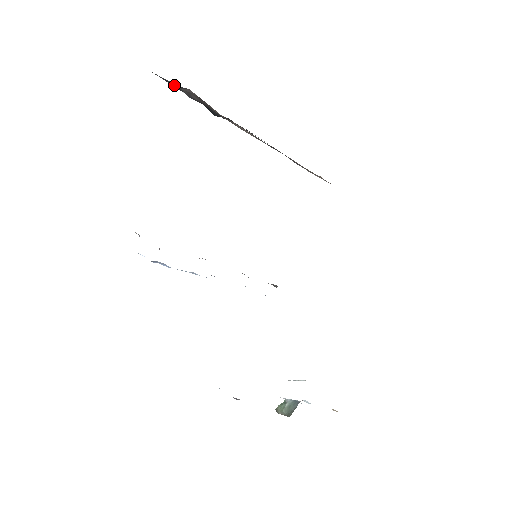
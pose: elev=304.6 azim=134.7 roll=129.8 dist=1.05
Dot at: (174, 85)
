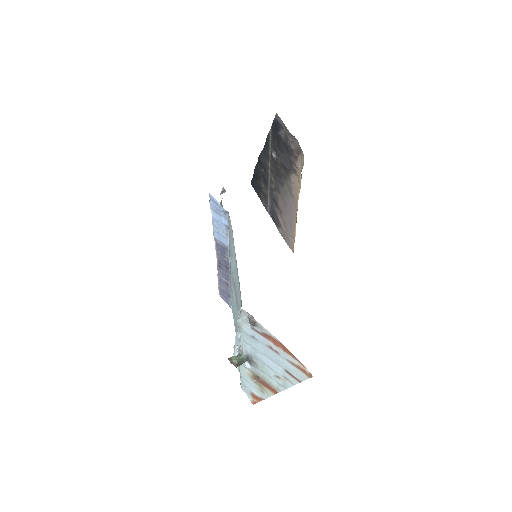
Dot at: (281, 131)
